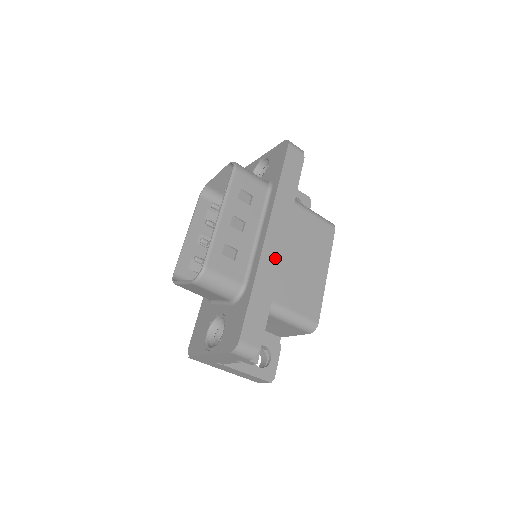
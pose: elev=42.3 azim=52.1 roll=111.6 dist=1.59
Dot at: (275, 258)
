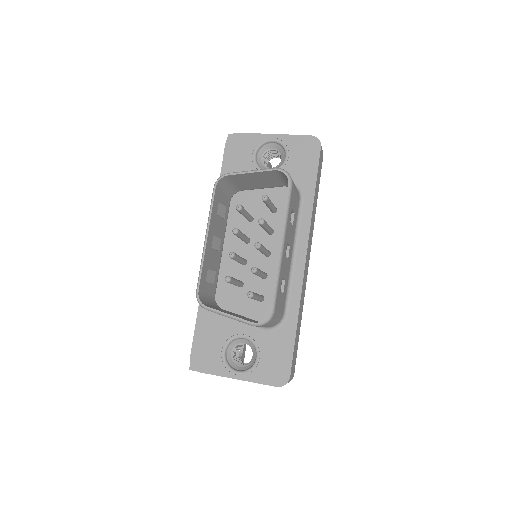
Dot at: (305, 282)
